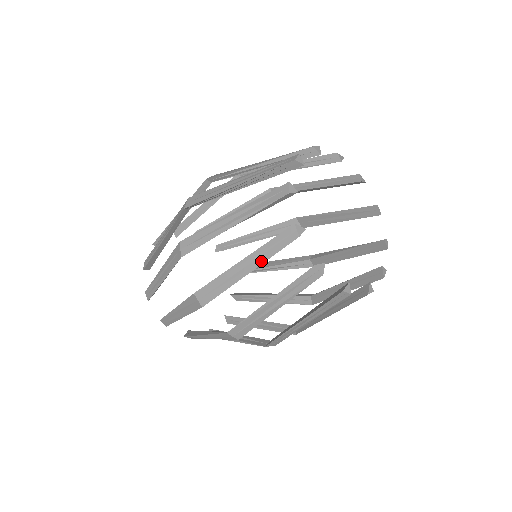
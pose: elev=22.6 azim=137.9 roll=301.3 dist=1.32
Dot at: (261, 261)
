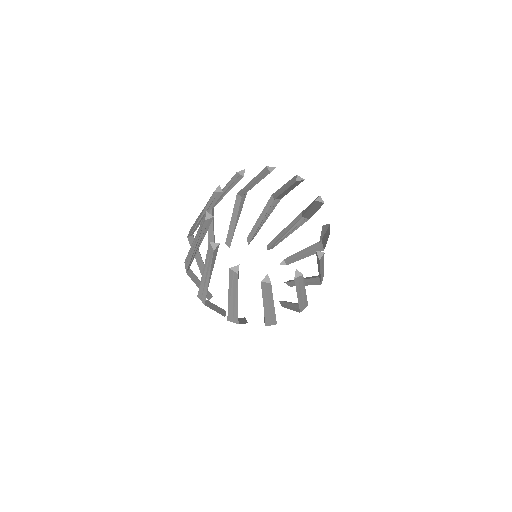
Dot at: (197, 238)
